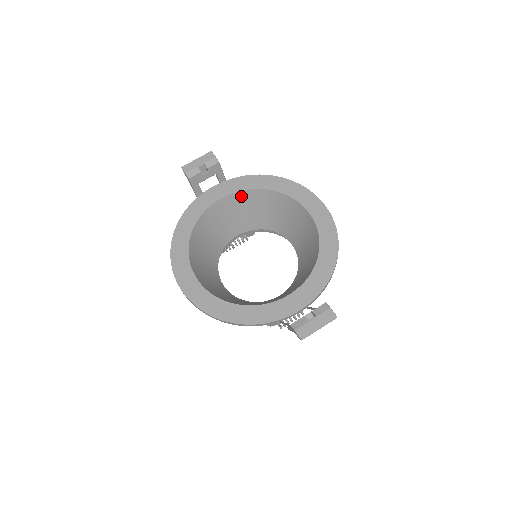
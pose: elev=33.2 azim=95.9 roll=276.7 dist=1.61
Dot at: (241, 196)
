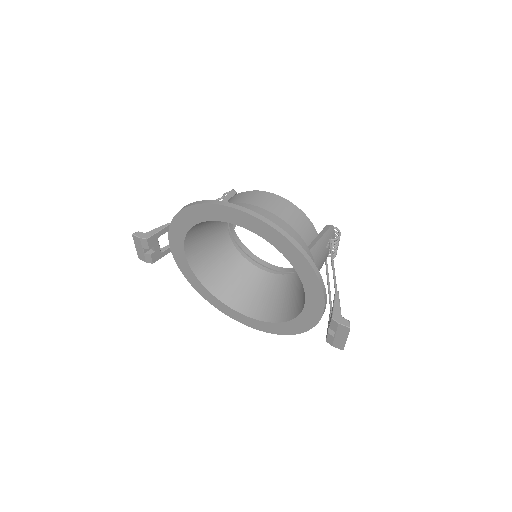
Dot at: (191, 235)
